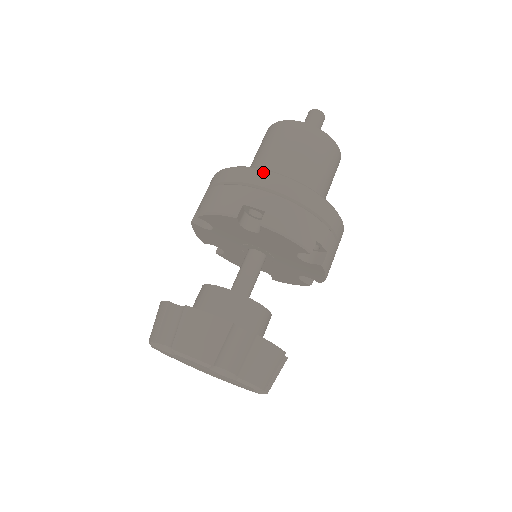
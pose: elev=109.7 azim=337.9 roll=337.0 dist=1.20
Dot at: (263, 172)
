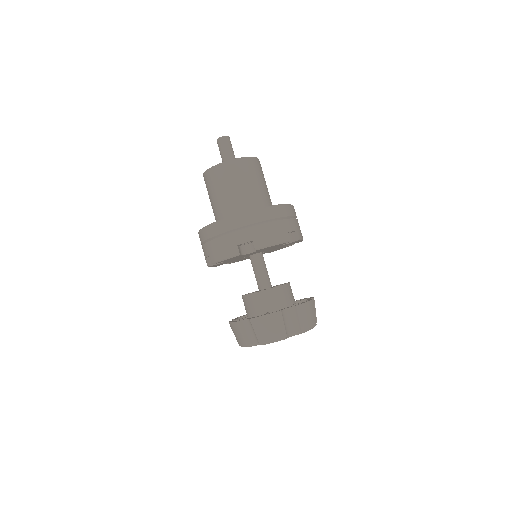
Dot at: (233, 218)
